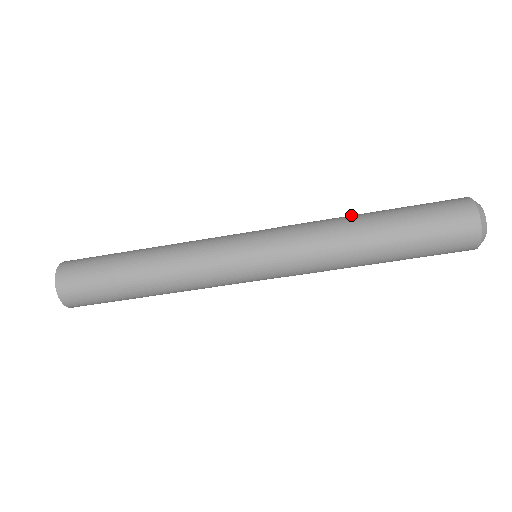
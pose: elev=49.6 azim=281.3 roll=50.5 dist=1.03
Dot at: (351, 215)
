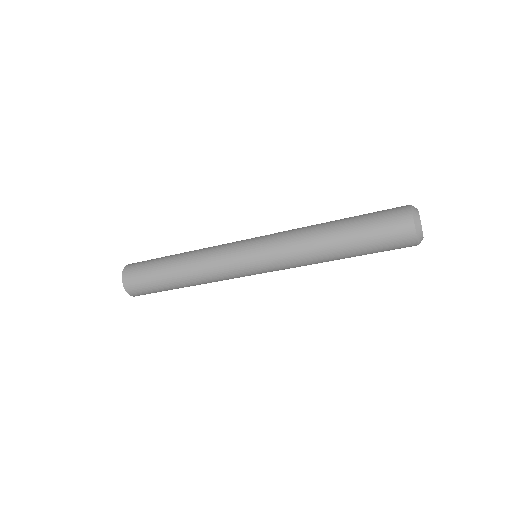
Dot at: (322, 223)
